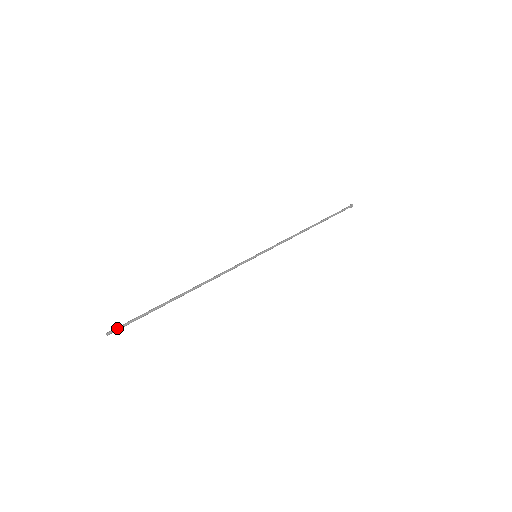
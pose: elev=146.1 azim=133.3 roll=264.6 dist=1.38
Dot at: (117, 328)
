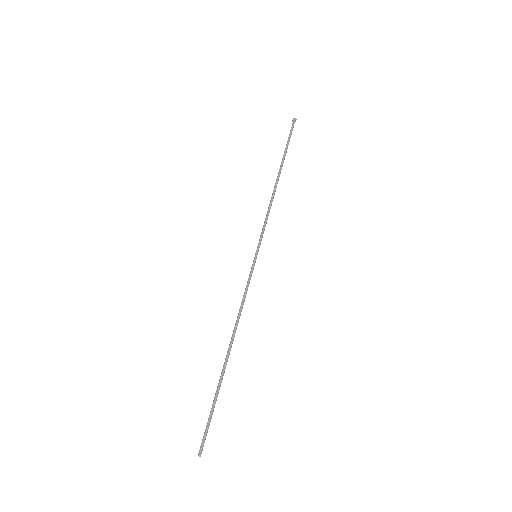
Dot at: (203, 443)
